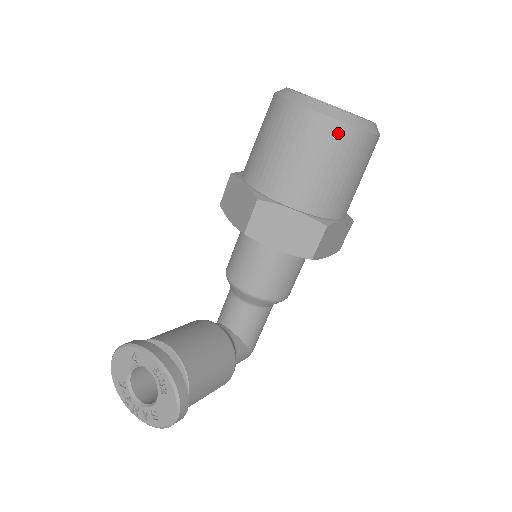
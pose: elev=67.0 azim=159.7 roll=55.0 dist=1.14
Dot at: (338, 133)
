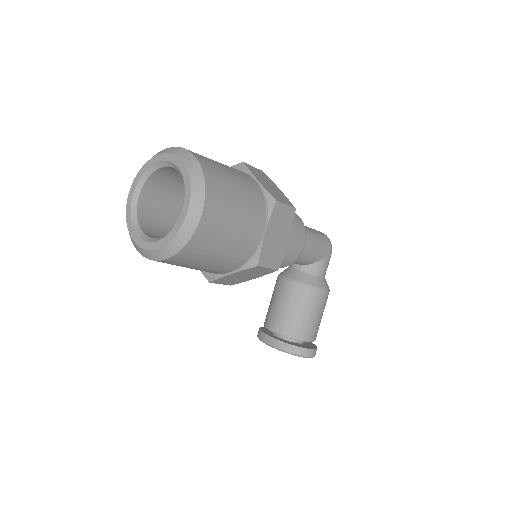
Dot at: (183, 256)
